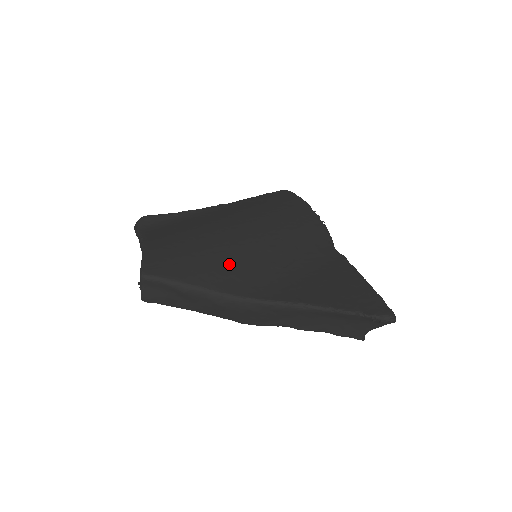
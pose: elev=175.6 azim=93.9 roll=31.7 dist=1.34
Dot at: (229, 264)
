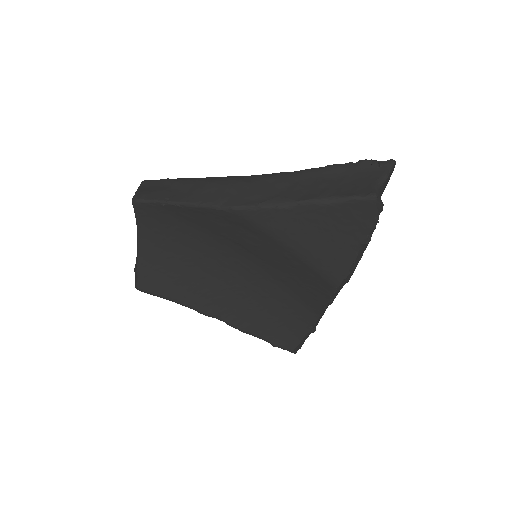
Dot at: occluded
